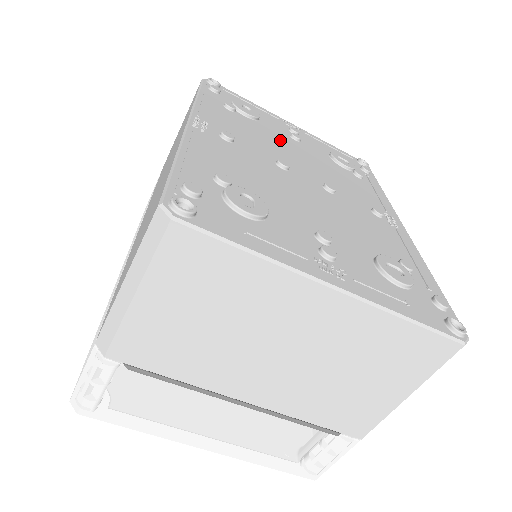
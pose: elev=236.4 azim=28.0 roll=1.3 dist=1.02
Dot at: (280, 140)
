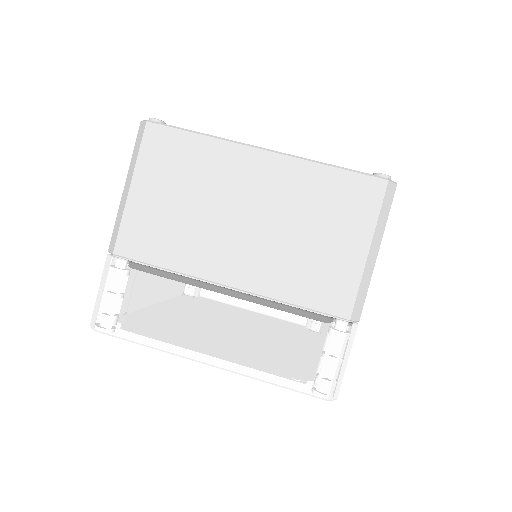
Dot at: occluded
